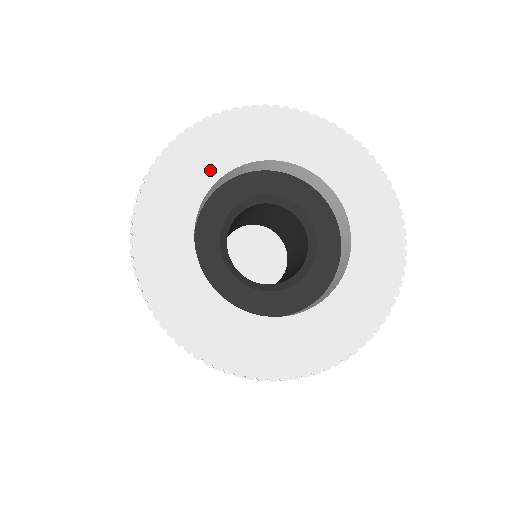
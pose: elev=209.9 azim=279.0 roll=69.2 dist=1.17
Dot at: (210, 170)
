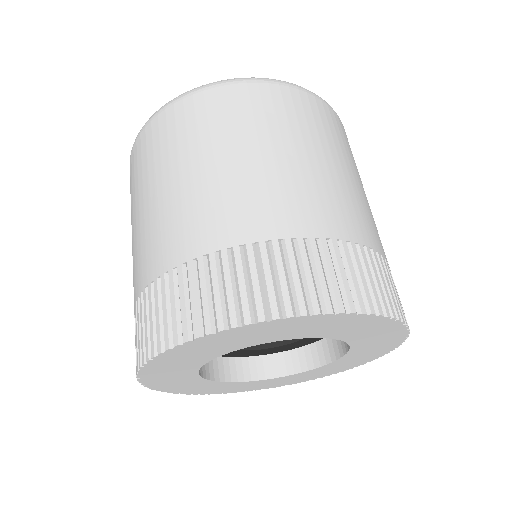
Dot at: (227, 349)
